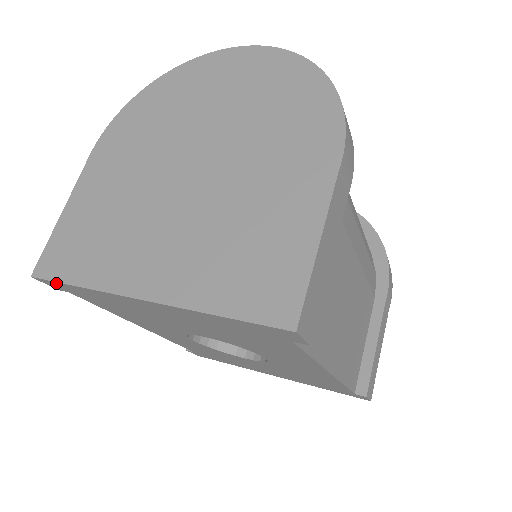
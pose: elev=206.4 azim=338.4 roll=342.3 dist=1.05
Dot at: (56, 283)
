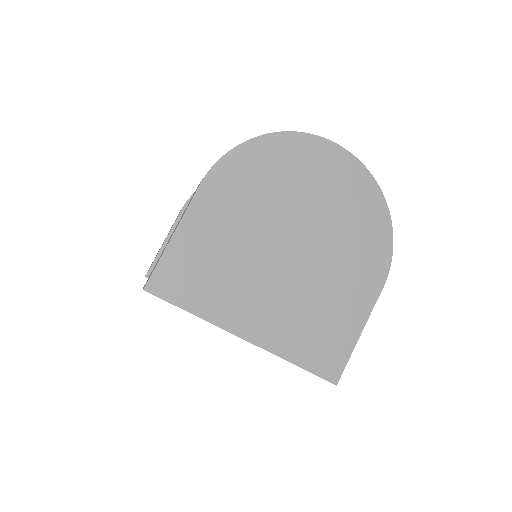
Dot at: (166, 301)
